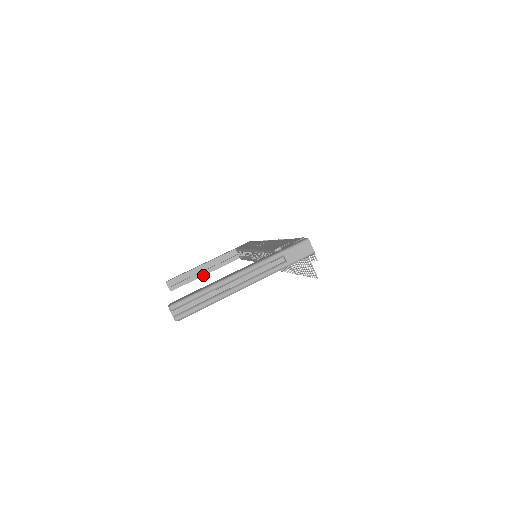
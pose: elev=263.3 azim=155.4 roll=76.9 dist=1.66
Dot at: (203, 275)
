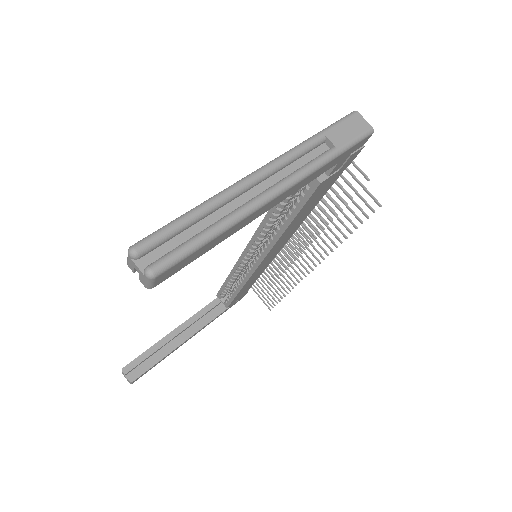
Dot at: (177, 346)
